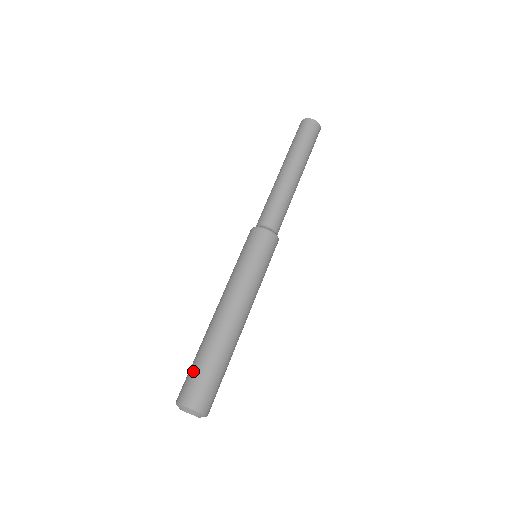
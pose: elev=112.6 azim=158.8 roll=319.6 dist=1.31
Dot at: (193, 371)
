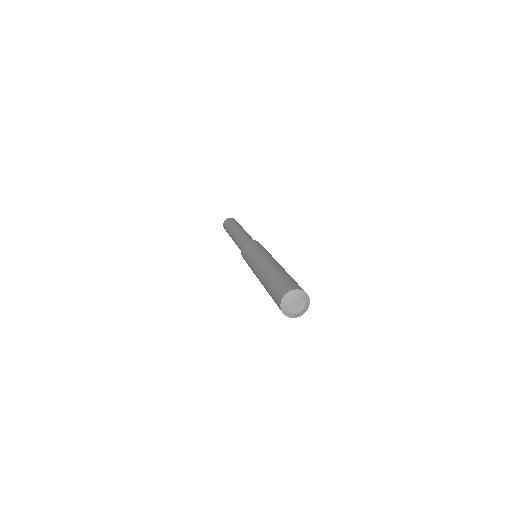
Dot at: (288, 278)
